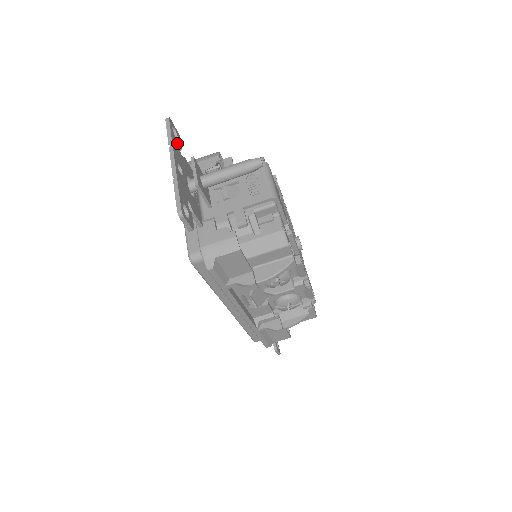
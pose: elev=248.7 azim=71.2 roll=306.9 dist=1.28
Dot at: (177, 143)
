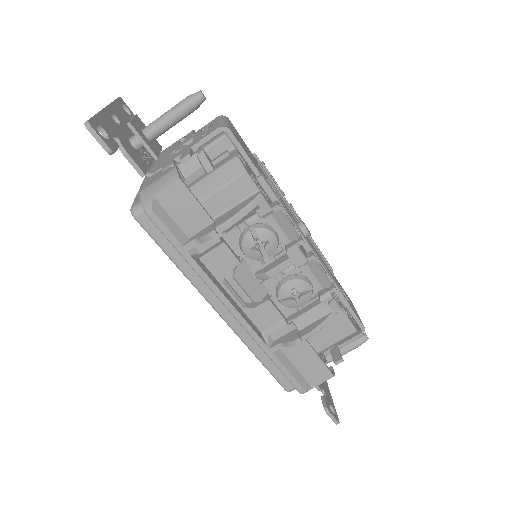
Dot at: (126, 114)
